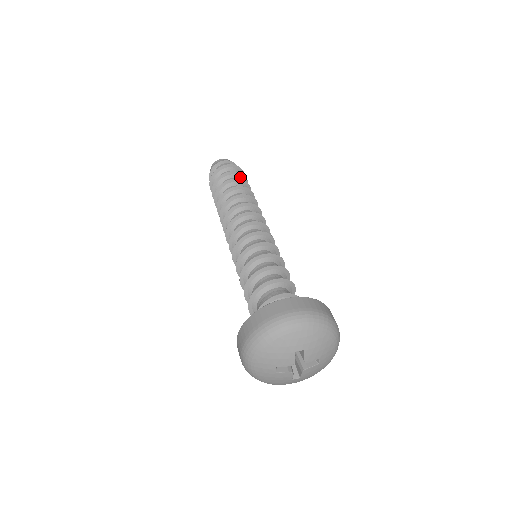
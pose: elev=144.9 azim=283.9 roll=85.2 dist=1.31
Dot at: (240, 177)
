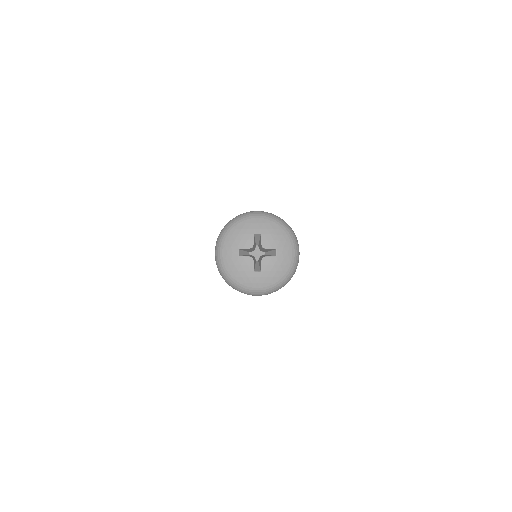
Dot at: occluded
